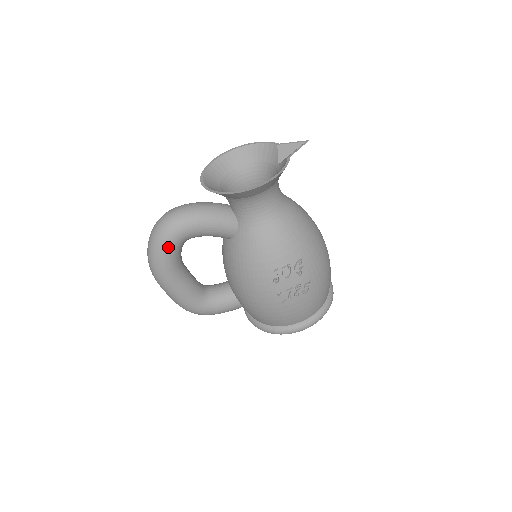
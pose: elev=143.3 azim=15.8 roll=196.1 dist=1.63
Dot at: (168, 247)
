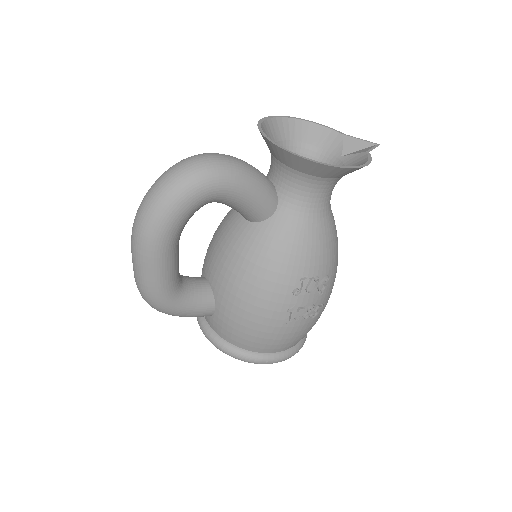
Dot at: (190, 201)
